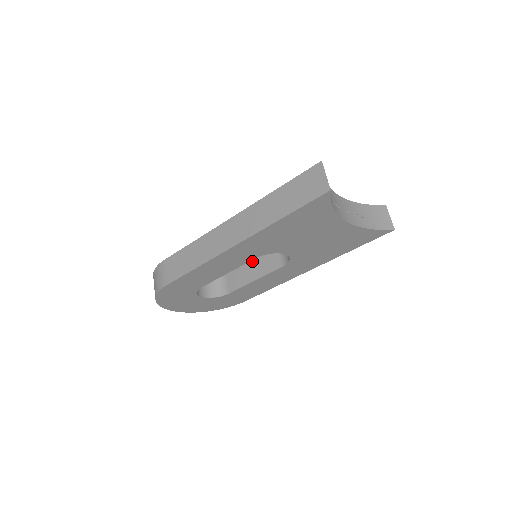
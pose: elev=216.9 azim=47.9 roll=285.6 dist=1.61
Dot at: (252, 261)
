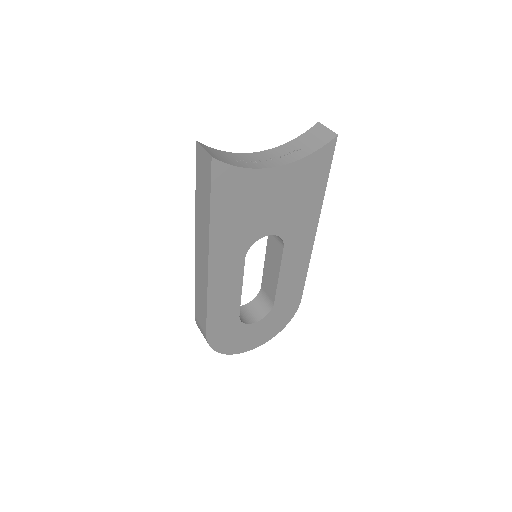
Dot at: (267, 262)
